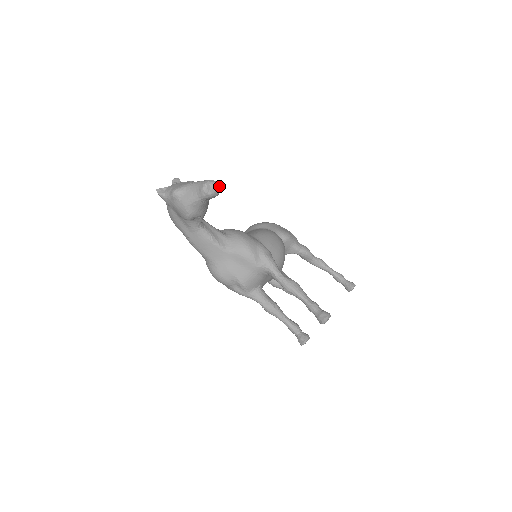
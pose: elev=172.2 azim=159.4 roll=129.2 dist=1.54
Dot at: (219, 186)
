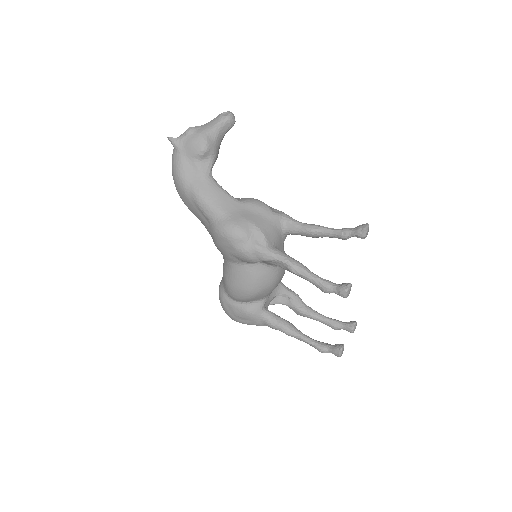
Dot at: (234, 118)
